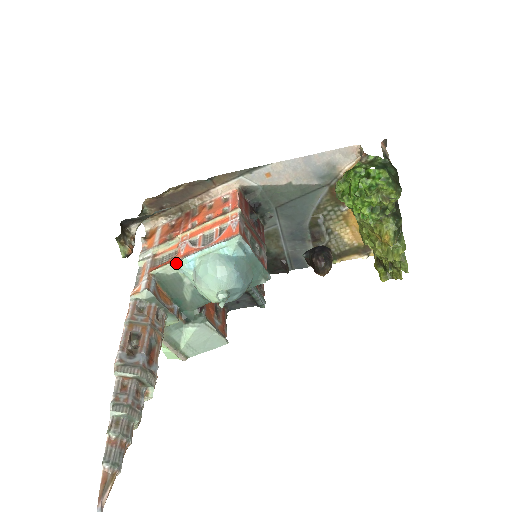
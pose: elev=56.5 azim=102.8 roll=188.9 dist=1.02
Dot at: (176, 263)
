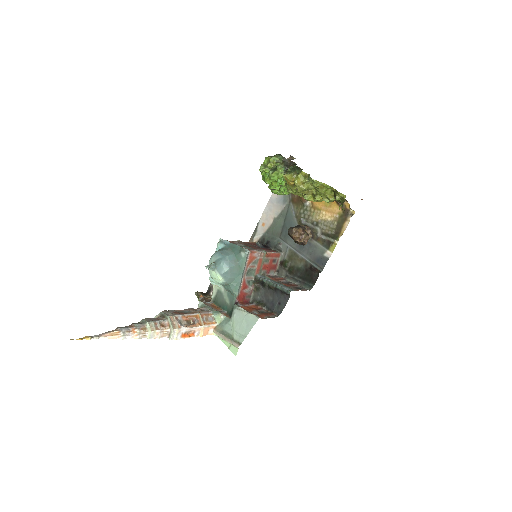
Dot at: (210, 280)
